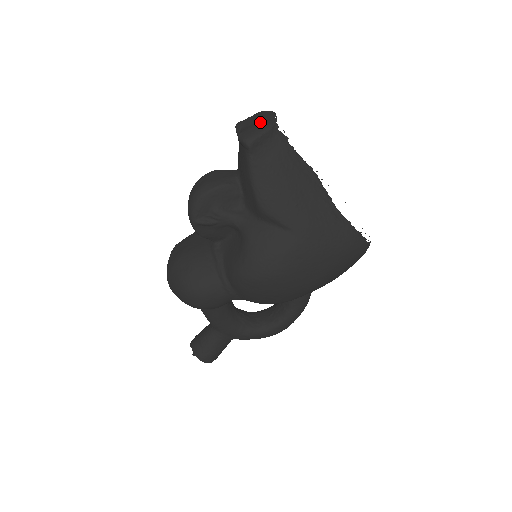
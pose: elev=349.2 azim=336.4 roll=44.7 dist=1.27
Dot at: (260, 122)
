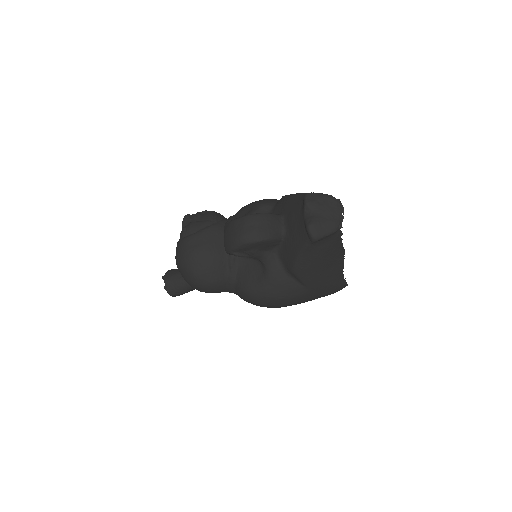
Dot at: (330, 218)
